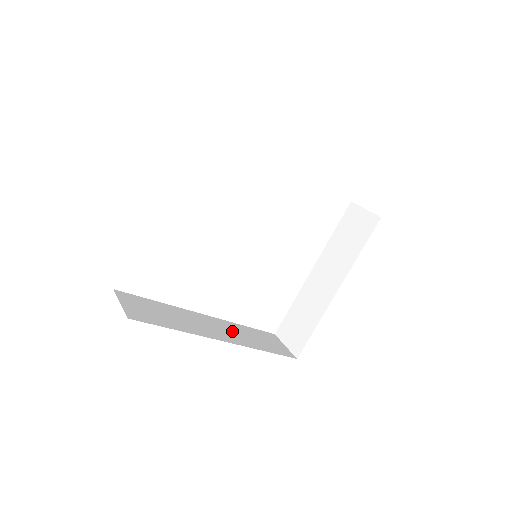
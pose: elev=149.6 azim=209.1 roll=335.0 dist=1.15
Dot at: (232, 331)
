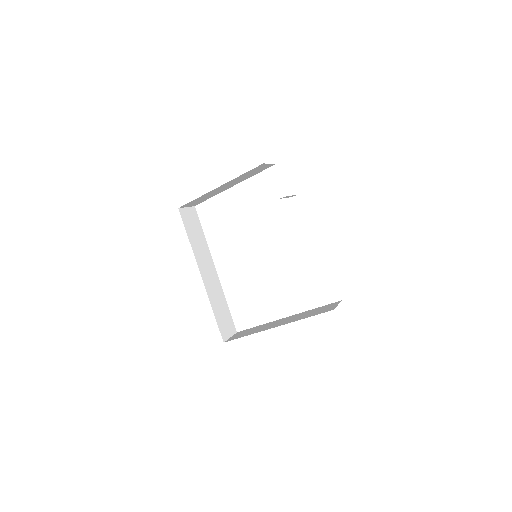
Dot at: (215, 287)
